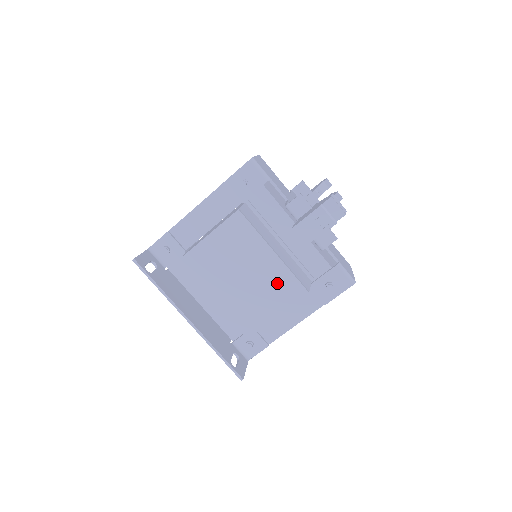
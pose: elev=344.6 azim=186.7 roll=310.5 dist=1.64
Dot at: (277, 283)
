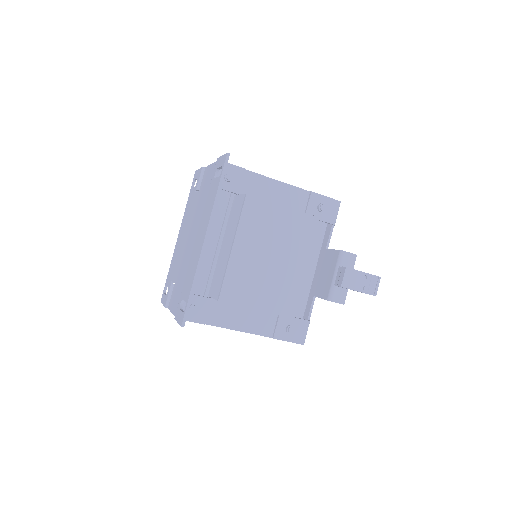
Dot at: (283, 288)
